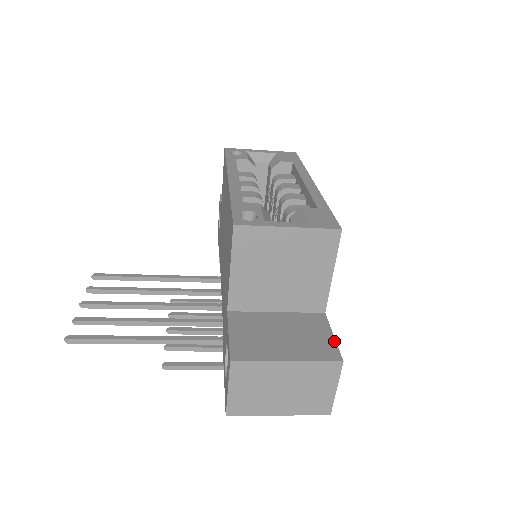
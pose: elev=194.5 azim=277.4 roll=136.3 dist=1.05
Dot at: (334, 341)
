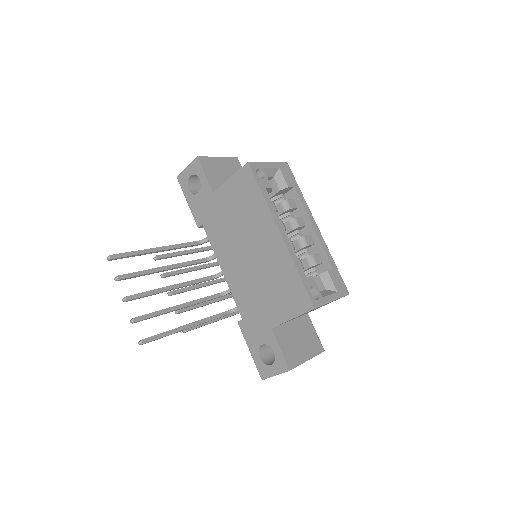
Dot at: (318, 337)
